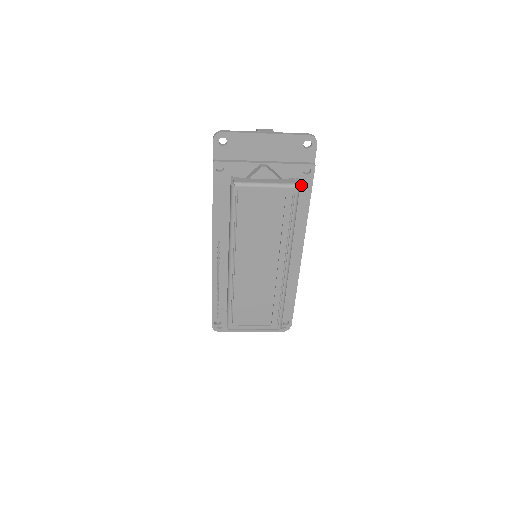
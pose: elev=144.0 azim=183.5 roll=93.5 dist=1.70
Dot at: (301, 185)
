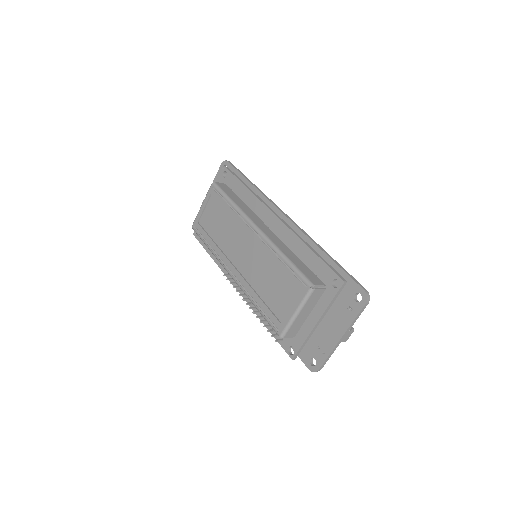
Dot at: (230, 184)
